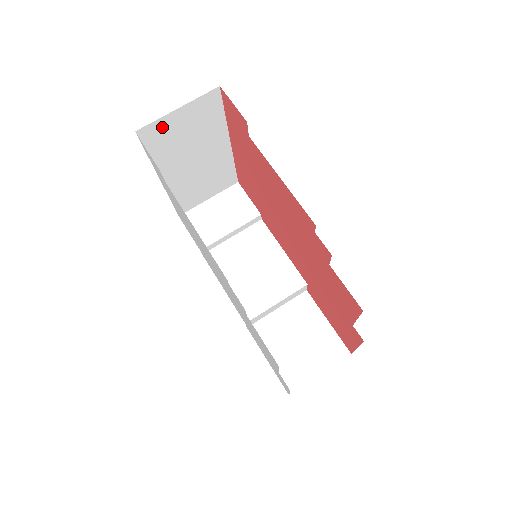
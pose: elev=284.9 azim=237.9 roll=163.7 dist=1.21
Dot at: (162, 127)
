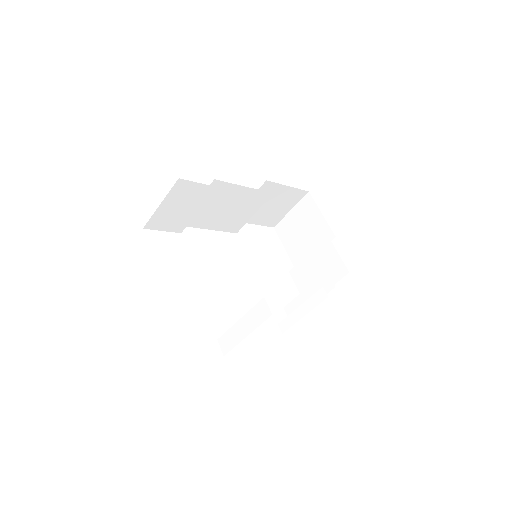
Dot at: occluded
